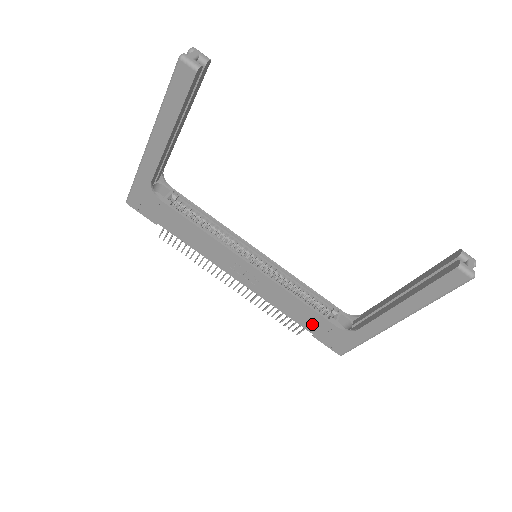
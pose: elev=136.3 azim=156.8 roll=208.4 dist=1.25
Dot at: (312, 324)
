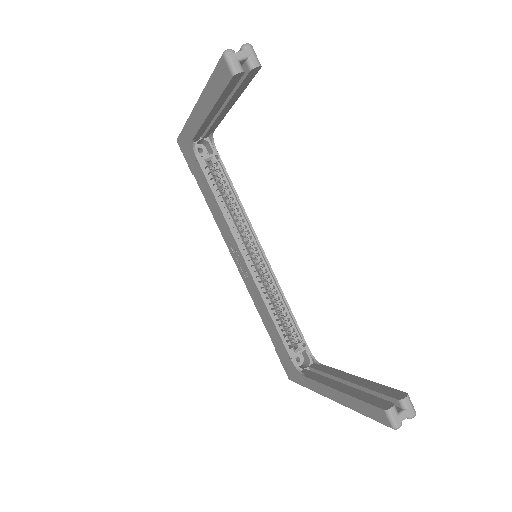
Dot at: (276, 341)
